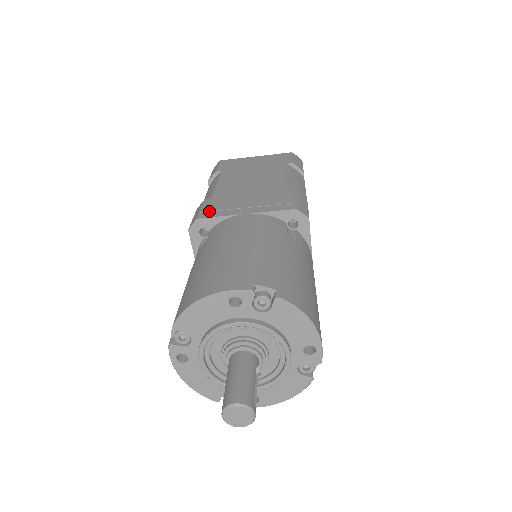
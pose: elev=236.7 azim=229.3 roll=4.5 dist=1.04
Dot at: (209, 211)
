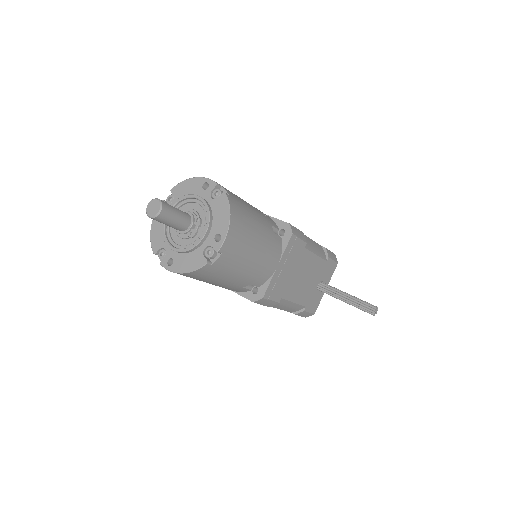
Dot at: occluded
